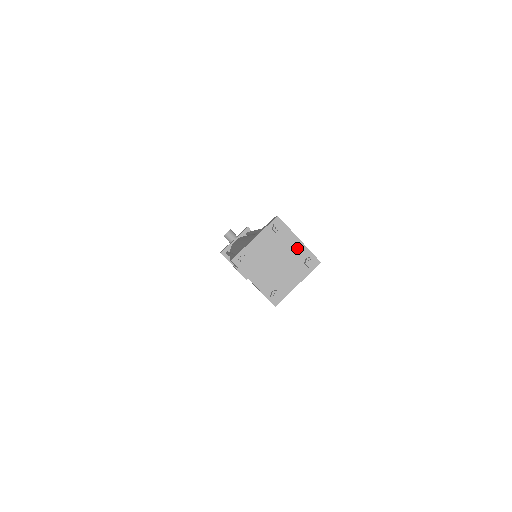
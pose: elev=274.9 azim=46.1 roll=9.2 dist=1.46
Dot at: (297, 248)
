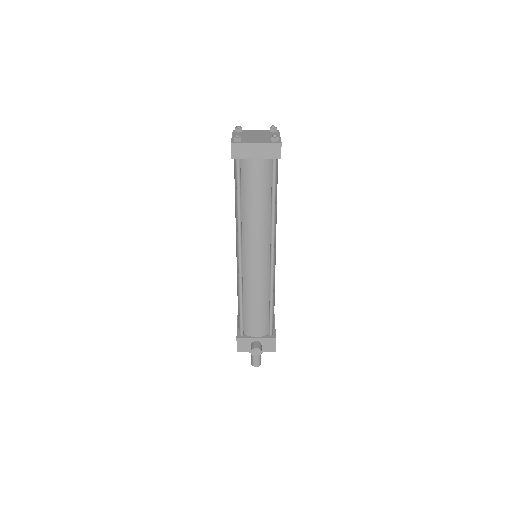
Dot at: occluded
